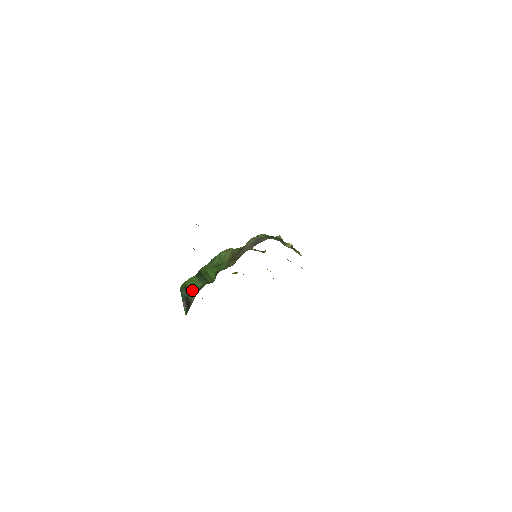
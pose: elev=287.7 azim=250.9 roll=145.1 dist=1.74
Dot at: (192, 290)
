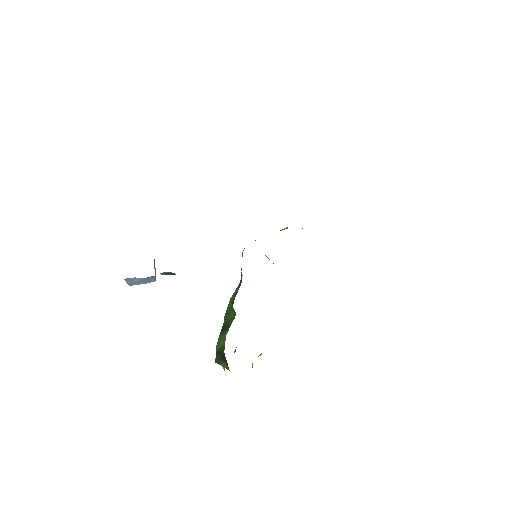
Dot at: (222, 346)
